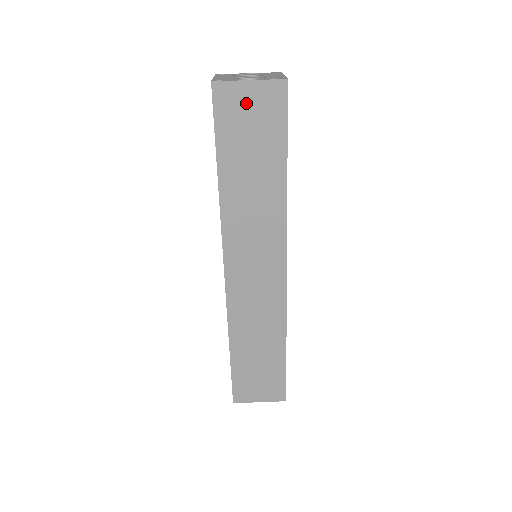
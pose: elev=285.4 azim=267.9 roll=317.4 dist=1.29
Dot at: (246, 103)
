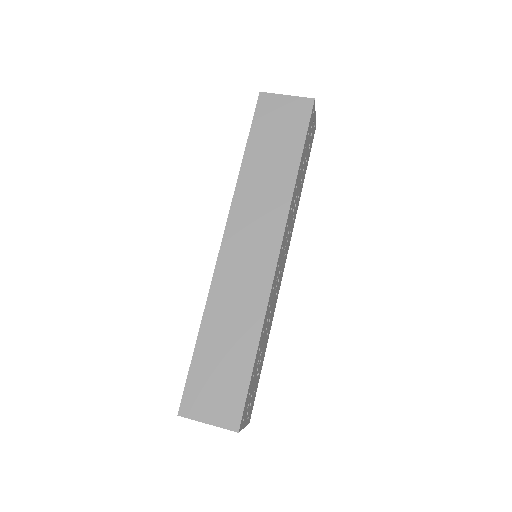
Dot at: (280, 109)
